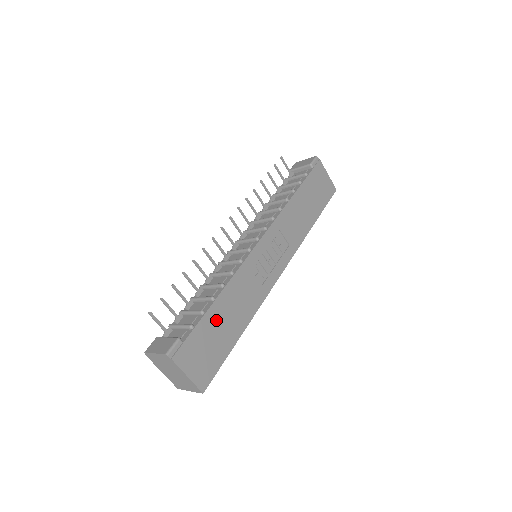
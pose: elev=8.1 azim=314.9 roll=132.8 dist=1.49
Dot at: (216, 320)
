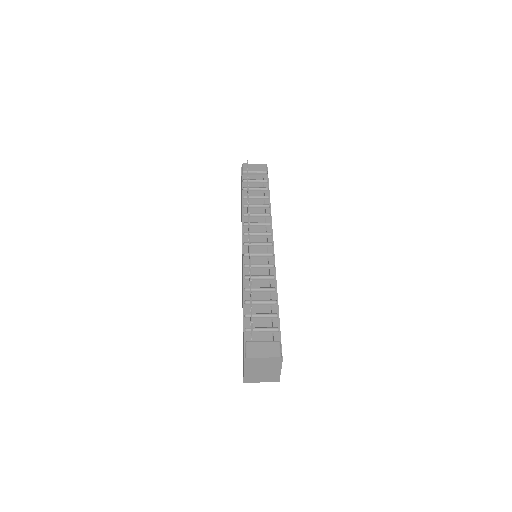
Dot at: occluded
